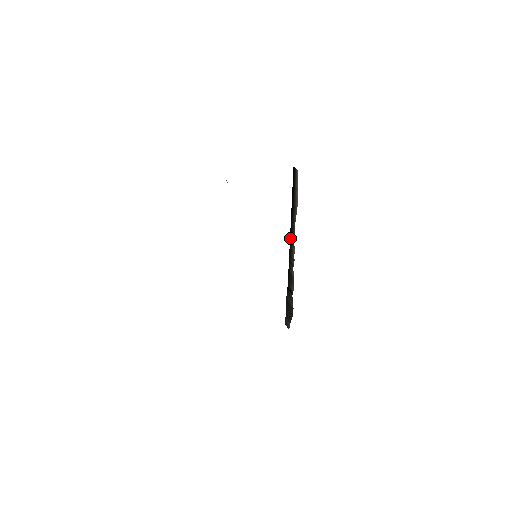
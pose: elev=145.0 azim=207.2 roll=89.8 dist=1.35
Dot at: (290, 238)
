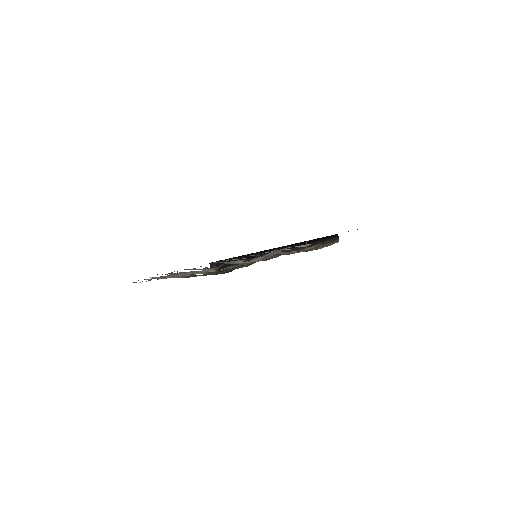
Dot at: (280, 247)
